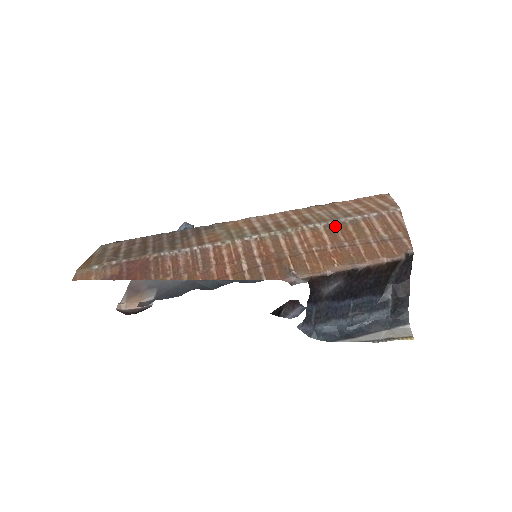
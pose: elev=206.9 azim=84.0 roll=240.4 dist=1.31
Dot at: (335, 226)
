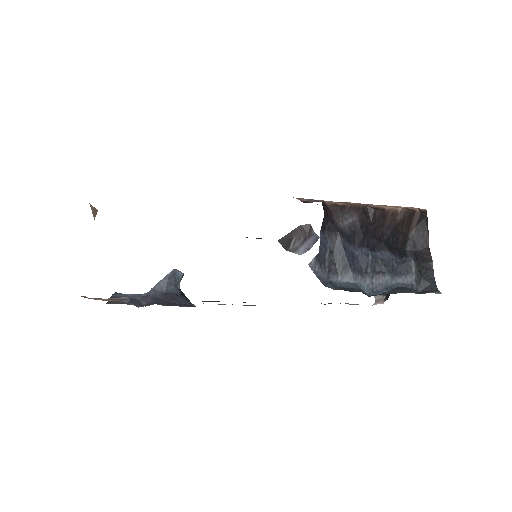
Dot at: occluded
